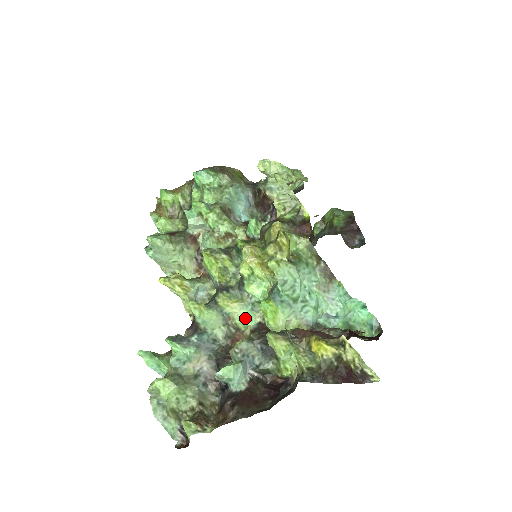
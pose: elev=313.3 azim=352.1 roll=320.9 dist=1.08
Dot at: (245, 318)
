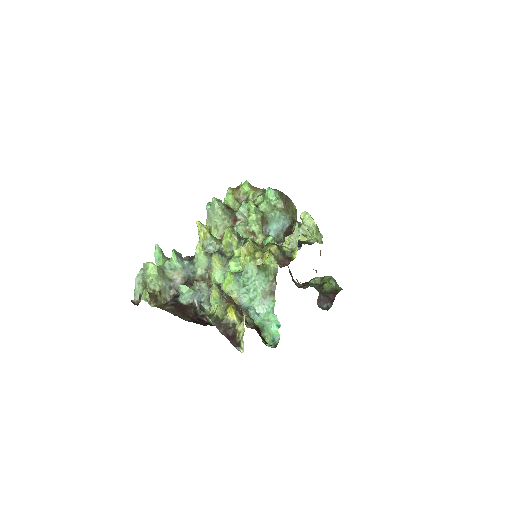
Dot at: (217, 276)
